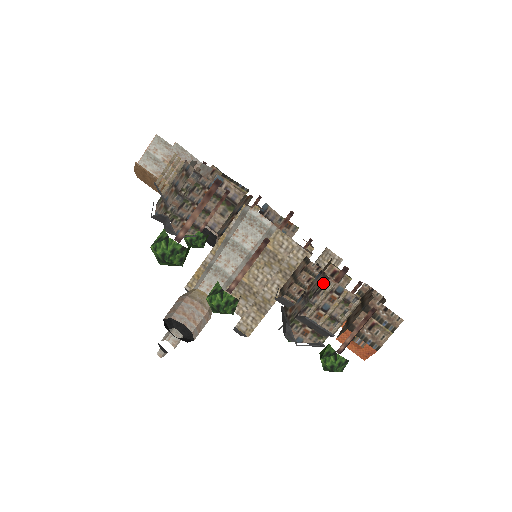
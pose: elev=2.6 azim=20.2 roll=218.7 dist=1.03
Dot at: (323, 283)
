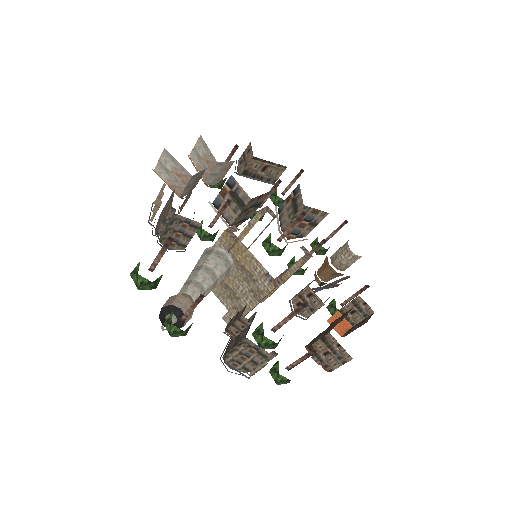
Dot at: (242, 340)
